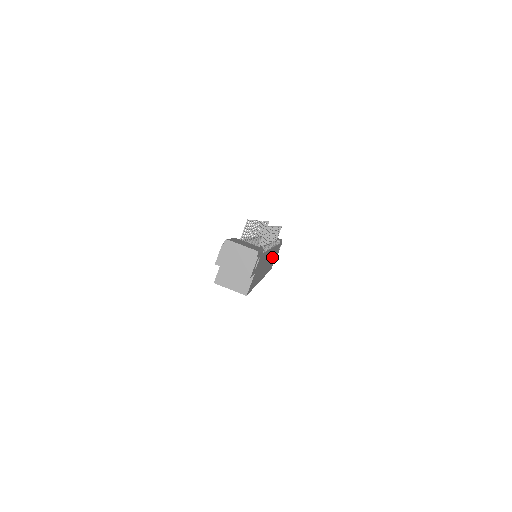
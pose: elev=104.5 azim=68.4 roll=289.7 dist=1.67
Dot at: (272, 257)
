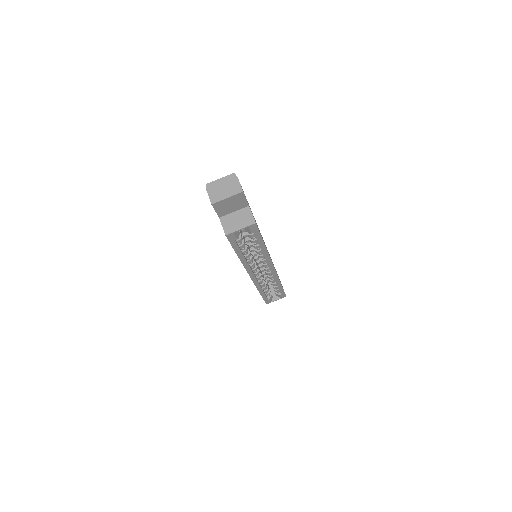
Dot at: (273, 264)
